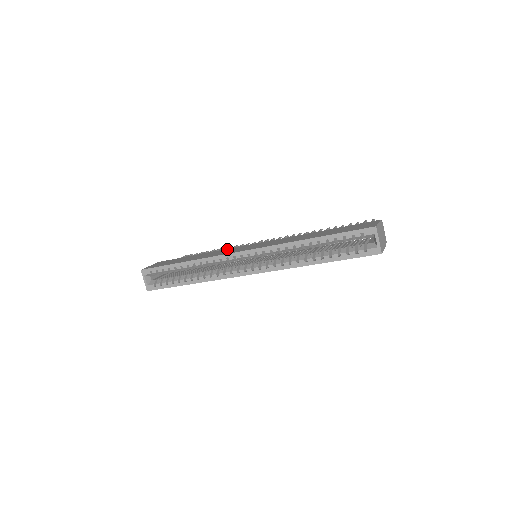
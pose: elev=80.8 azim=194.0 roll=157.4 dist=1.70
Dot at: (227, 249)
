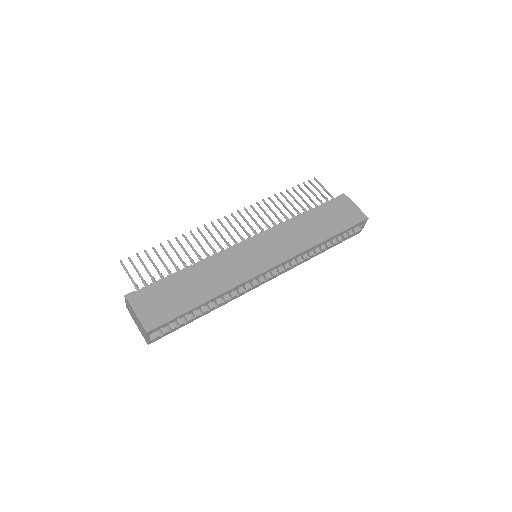
Dot at: (225, 259)
